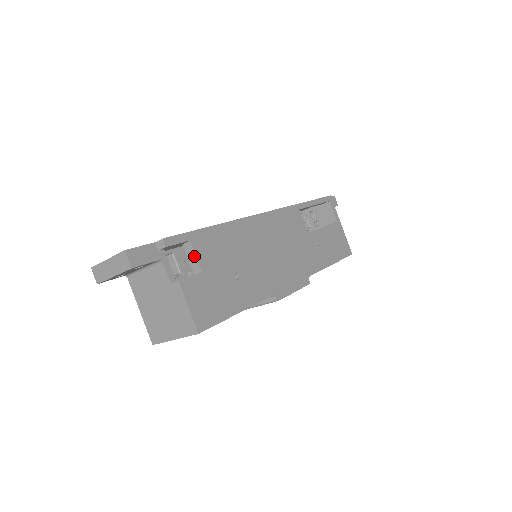
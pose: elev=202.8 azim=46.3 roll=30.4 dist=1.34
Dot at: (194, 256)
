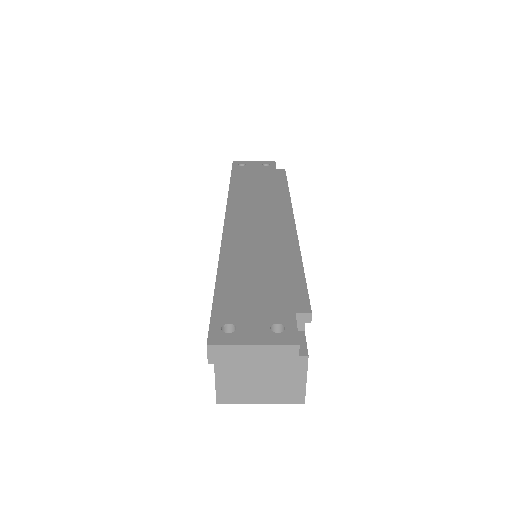
Dot at: occluded
